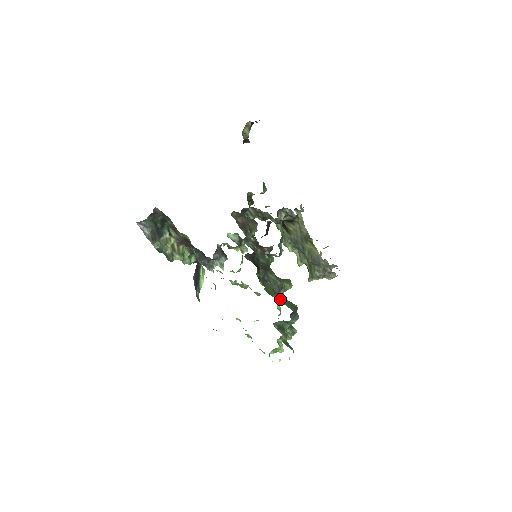
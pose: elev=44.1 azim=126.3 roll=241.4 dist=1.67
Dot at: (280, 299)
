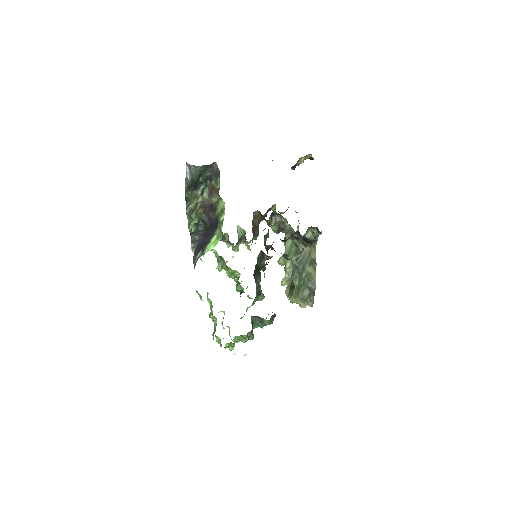
Dot at: occluded
